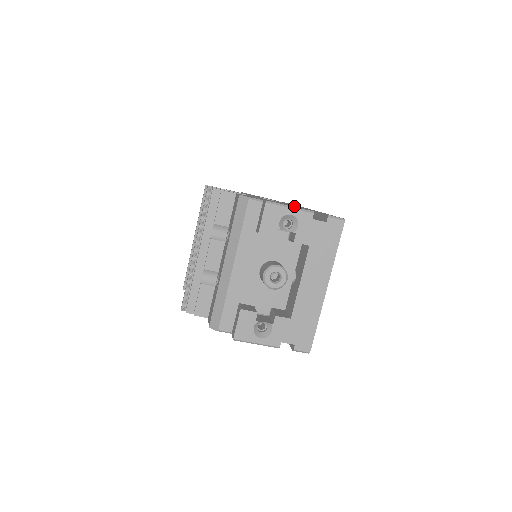
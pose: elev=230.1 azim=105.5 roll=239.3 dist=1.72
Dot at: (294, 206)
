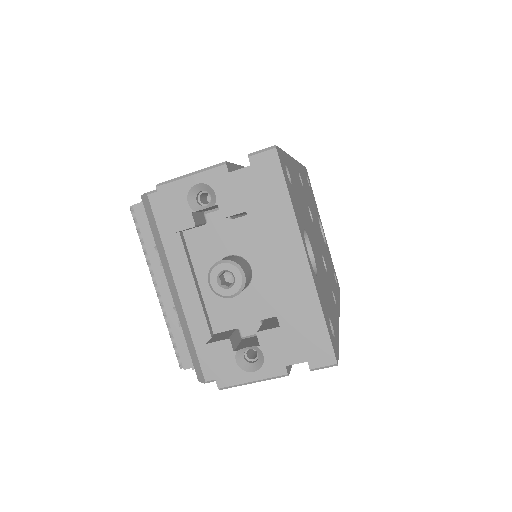
Dot at: occluded
